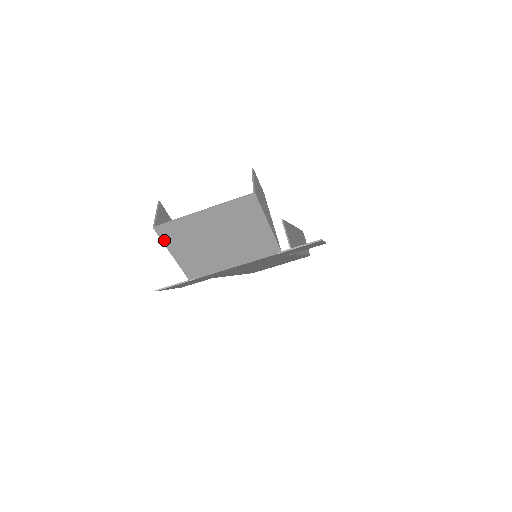
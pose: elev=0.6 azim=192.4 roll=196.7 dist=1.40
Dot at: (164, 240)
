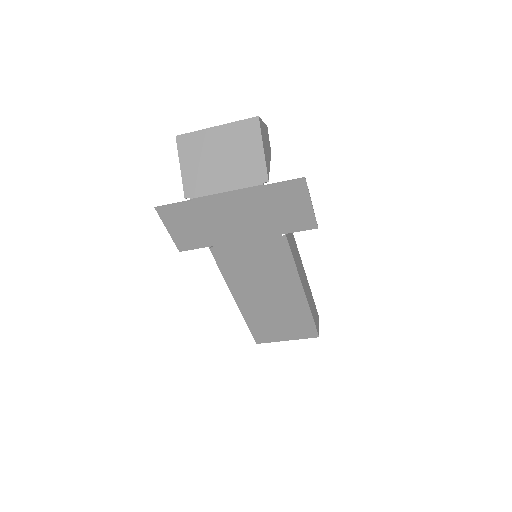
Dot at: (180, 150)
